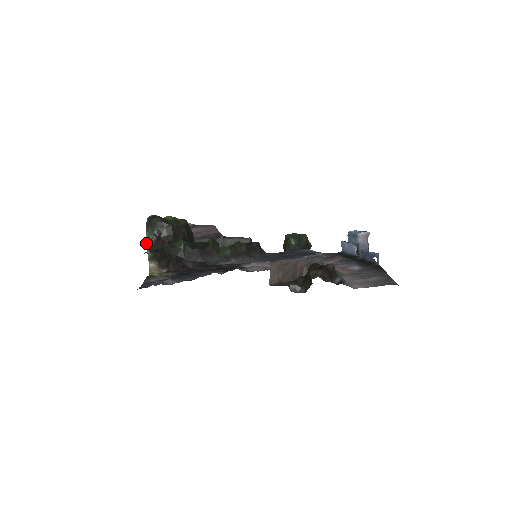
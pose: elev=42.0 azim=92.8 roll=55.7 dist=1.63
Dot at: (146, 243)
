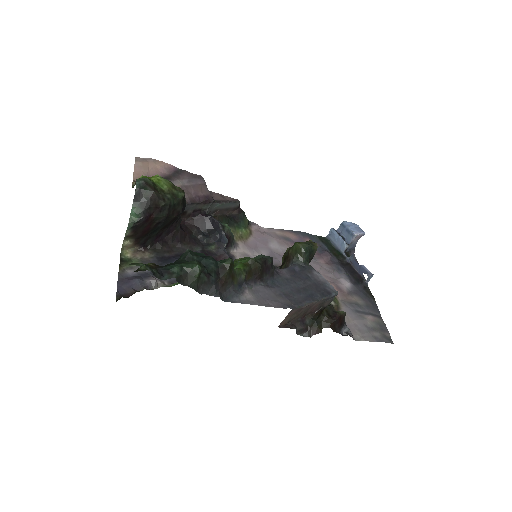
Dot at: (129, 222)
